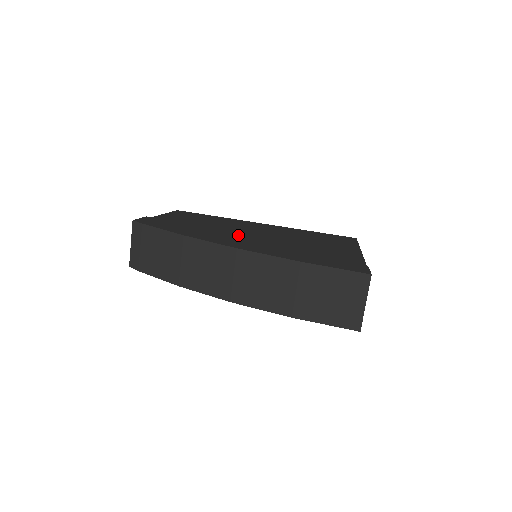
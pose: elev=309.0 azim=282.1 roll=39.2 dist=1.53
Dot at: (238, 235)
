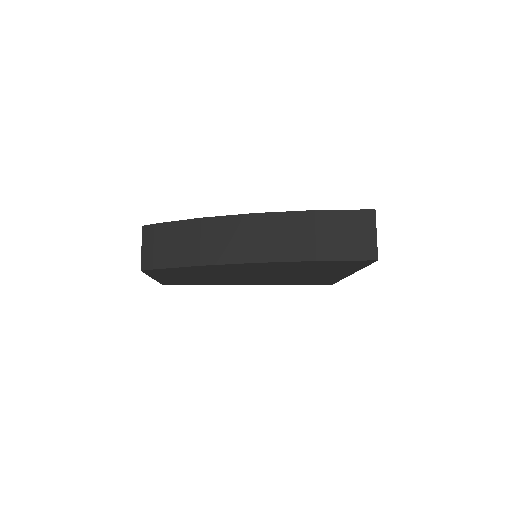
Dot at: occluded
